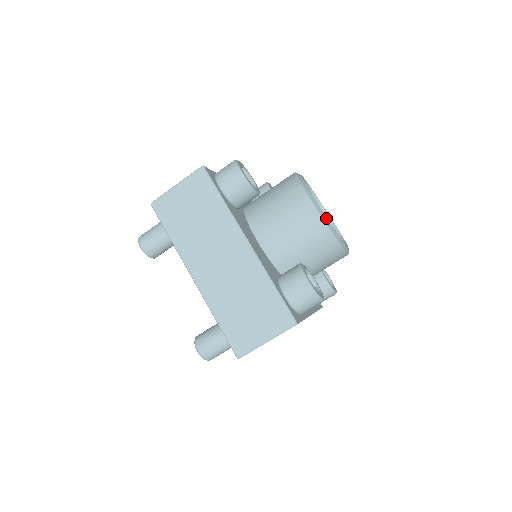
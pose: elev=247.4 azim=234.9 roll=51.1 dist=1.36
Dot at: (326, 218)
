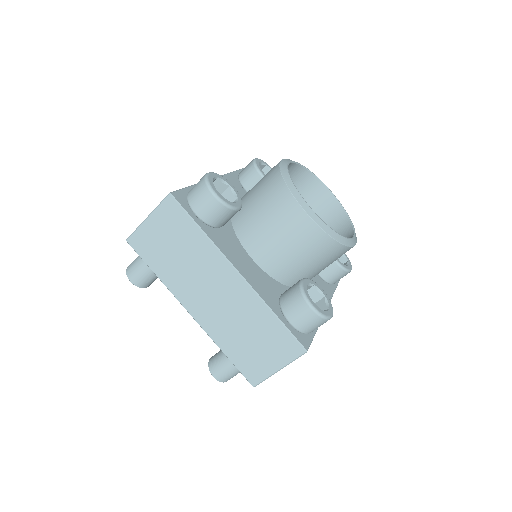
Dot at: (322, 222)
